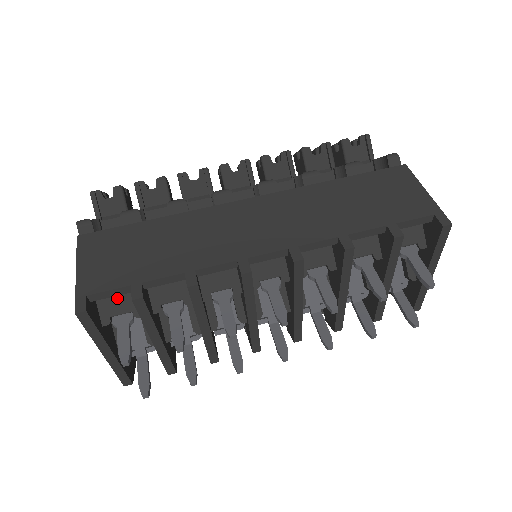
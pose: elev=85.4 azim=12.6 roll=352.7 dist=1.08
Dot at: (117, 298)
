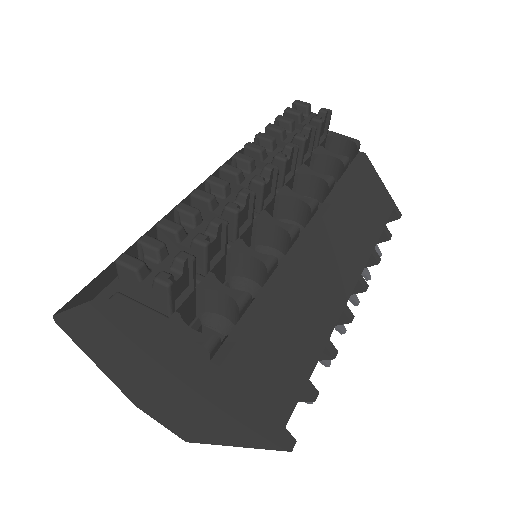
Dot at: occluded
